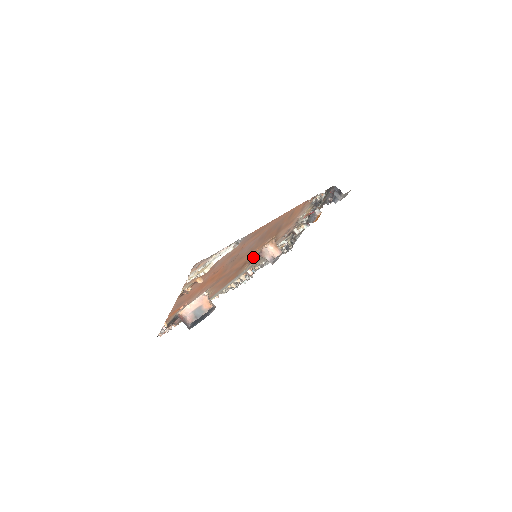
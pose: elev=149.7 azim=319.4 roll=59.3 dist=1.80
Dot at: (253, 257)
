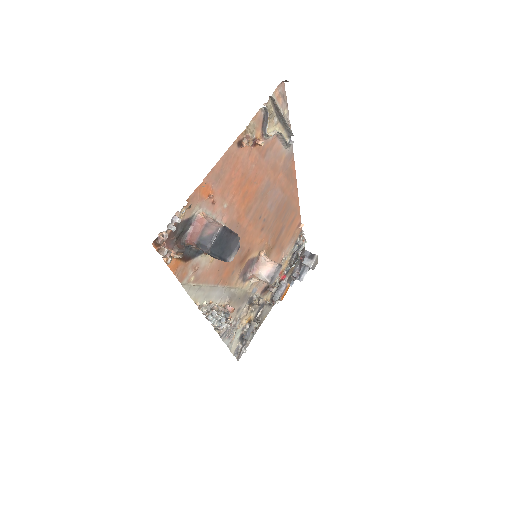
Dot at: (250, 260)
